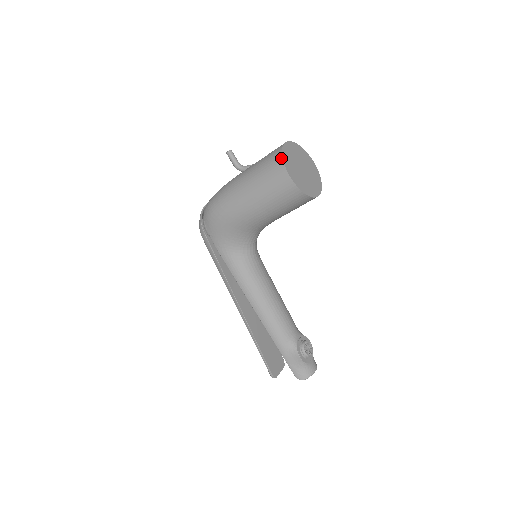
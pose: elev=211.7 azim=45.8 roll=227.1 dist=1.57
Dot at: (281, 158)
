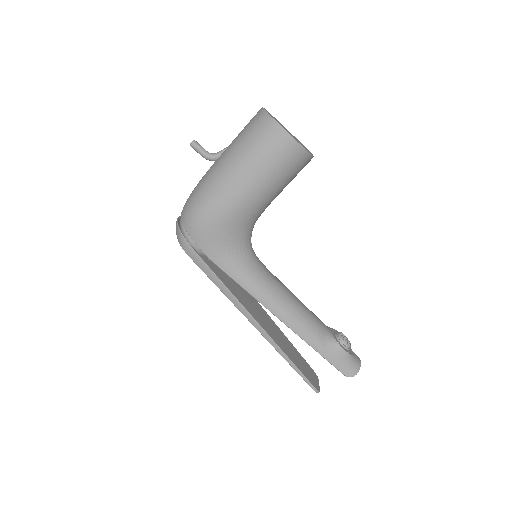
Dot at: (271, 119)
